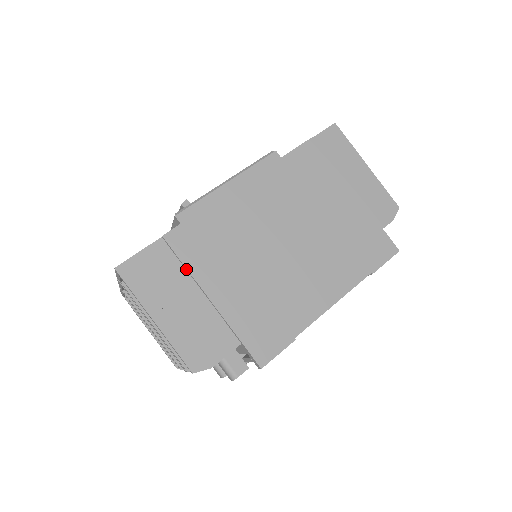
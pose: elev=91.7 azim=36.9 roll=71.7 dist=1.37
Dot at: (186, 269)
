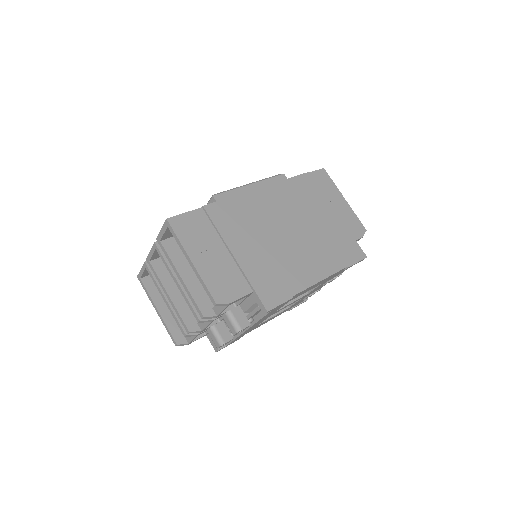
Dot at: (217, 232)
